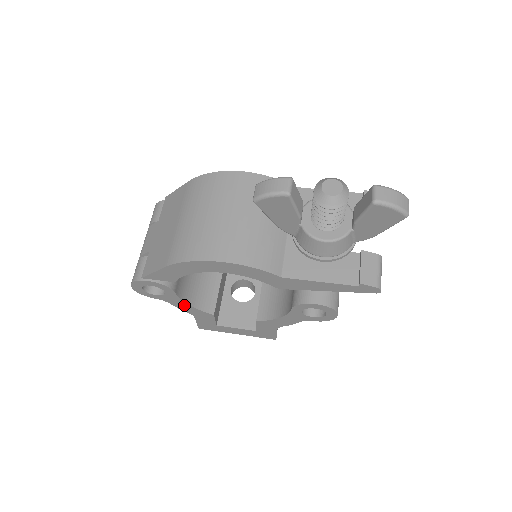
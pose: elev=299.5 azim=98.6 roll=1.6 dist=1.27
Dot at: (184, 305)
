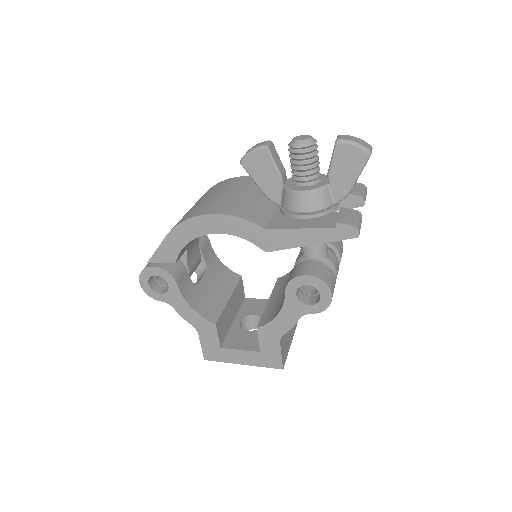
Dot at: (187, 309)
